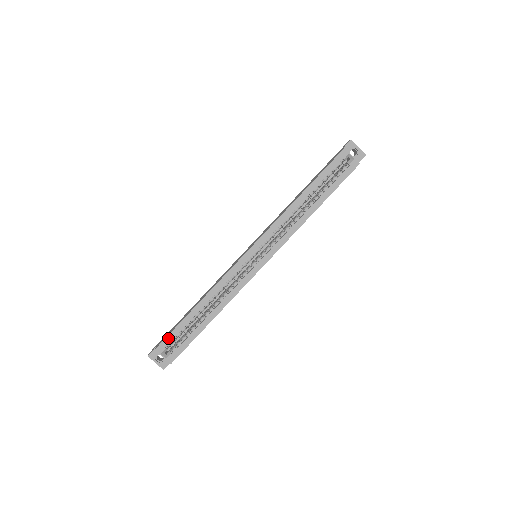
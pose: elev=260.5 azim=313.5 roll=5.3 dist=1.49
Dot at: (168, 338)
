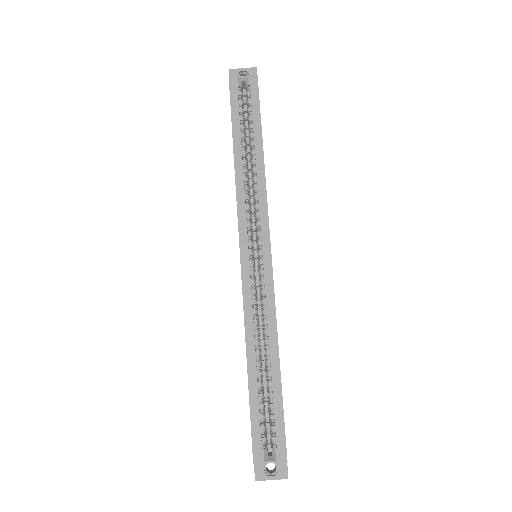
Dot at: (254, 434)
